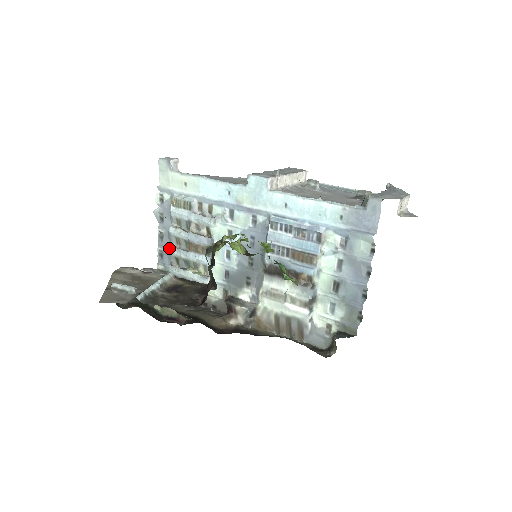
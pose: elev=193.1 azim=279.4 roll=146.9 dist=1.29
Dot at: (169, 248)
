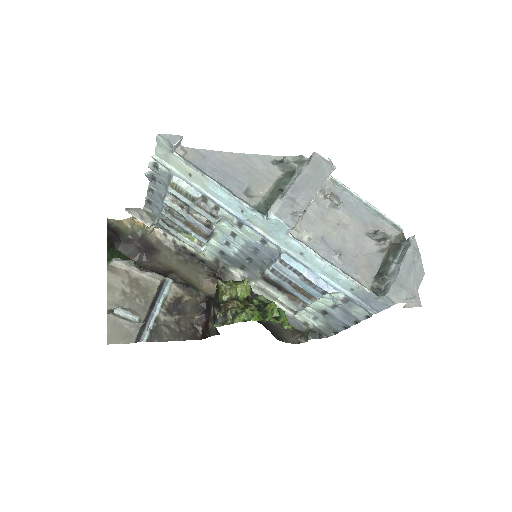
Dot at: (160, 205)
